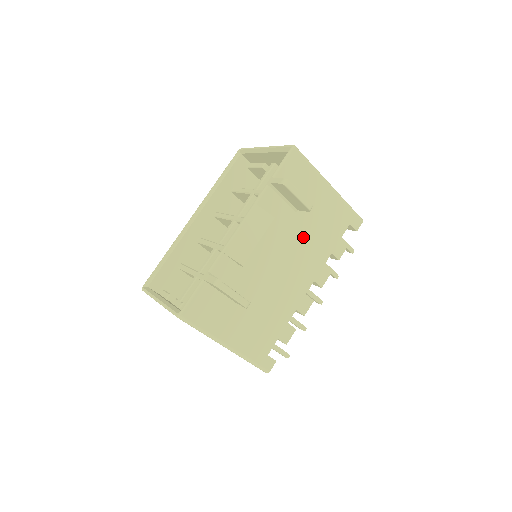
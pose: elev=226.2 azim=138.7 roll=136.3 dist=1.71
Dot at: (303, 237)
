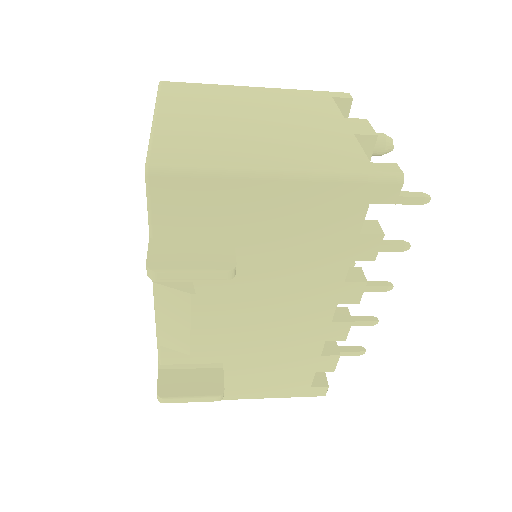
Dot at: (274, 271)
